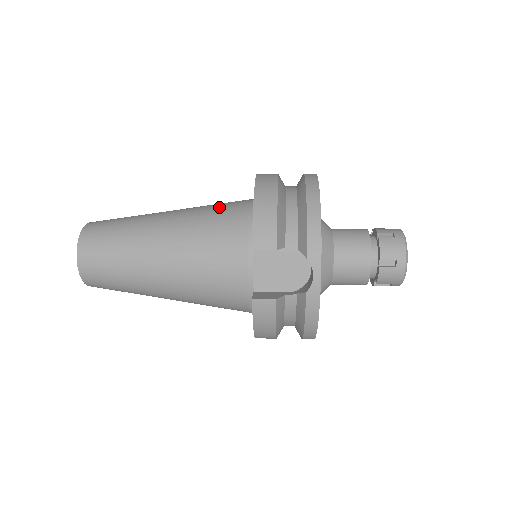
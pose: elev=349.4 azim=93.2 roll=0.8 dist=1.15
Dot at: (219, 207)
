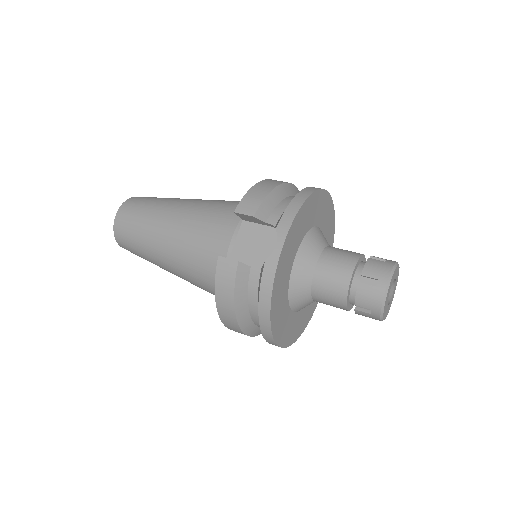
Dot at: occluded
